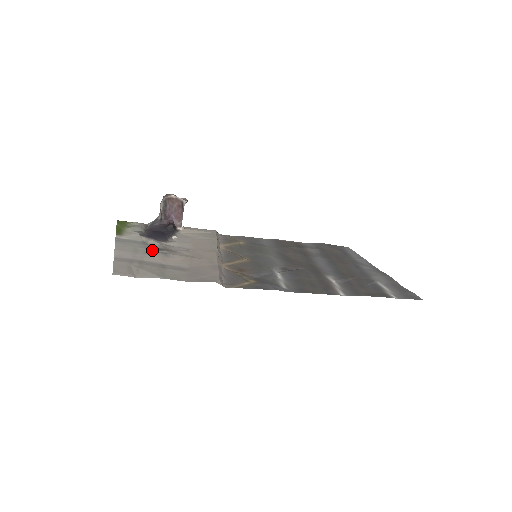
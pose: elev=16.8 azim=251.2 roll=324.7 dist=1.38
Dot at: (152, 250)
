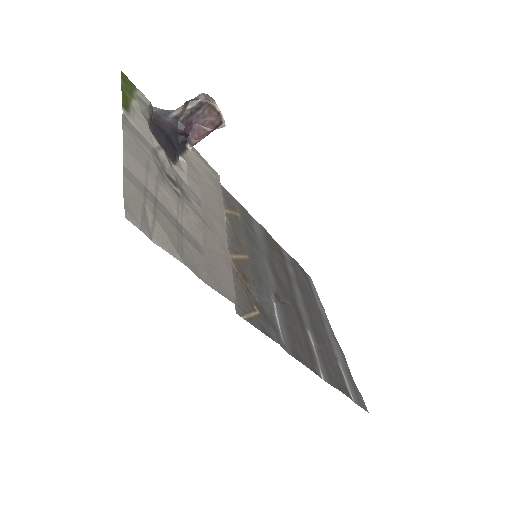
Dot at: (164, 176)
